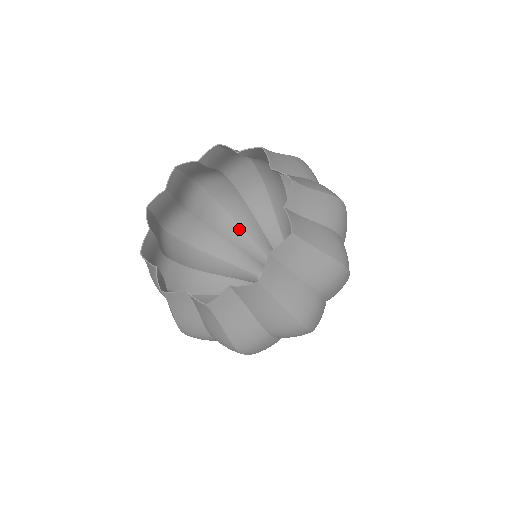
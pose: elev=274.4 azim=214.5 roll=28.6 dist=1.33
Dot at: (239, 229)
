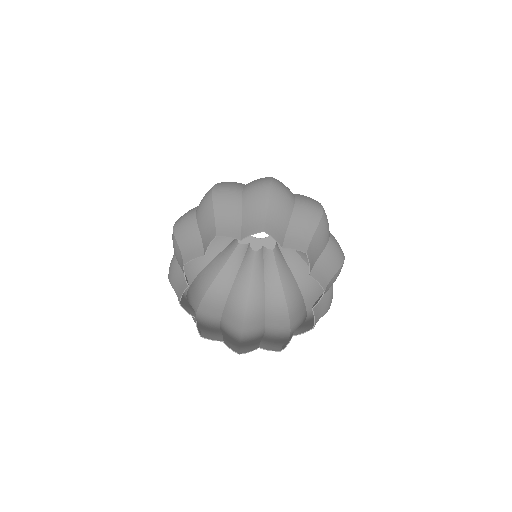
Dot at: occluded
